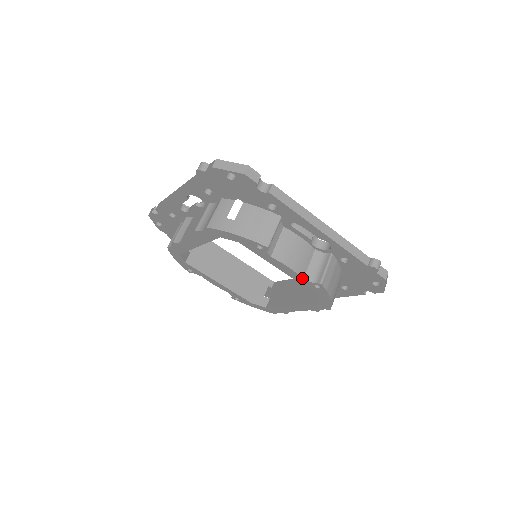
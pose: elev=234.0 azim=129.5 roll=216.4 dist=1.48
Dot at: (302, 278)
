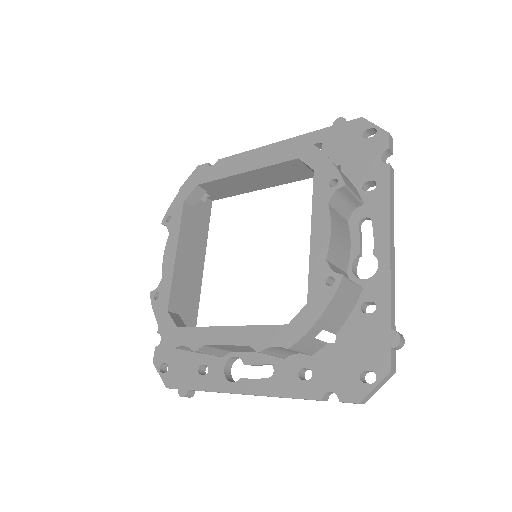
Dot at: (326, 257)
